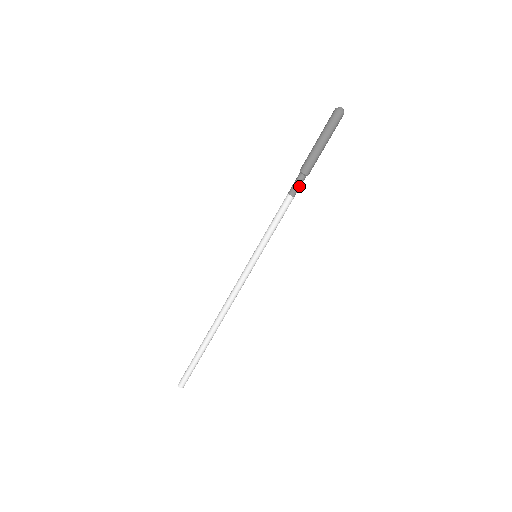
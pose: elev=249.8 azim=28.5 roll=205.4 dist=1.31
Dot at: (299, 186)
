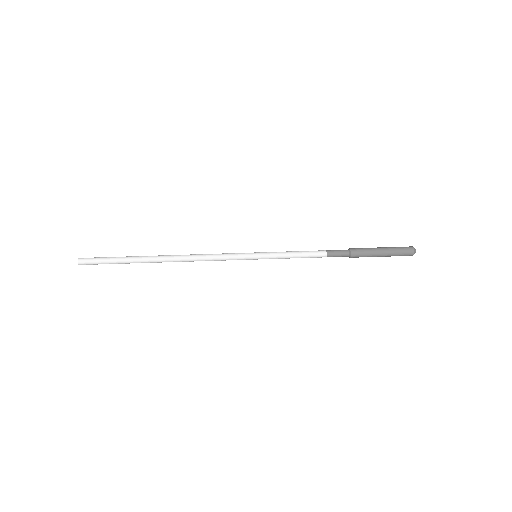
Dot at: (338, 254)
